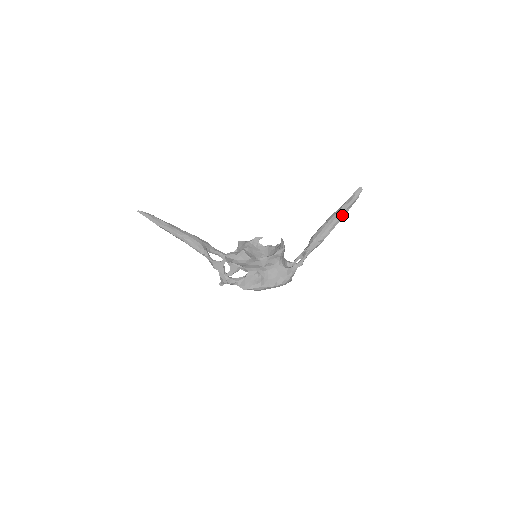
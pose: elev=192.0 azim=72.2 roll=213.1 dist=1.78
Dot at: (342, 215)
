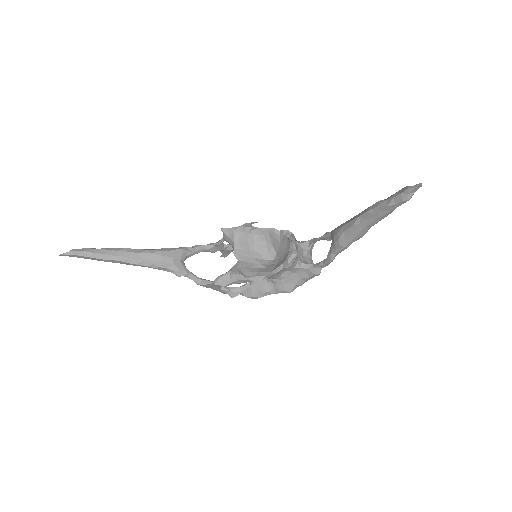
Dot at: (385, 216)
